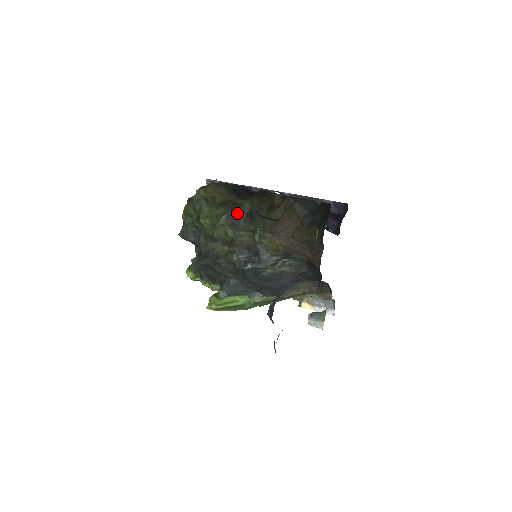
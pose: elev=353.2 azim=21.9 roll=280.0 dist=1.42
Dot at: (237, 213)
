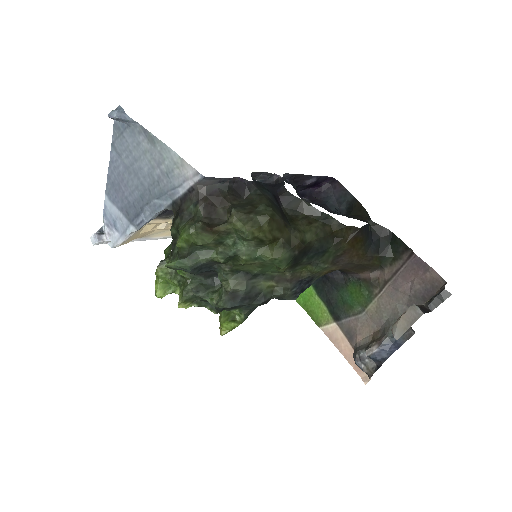
Dot at: (303, 253)
